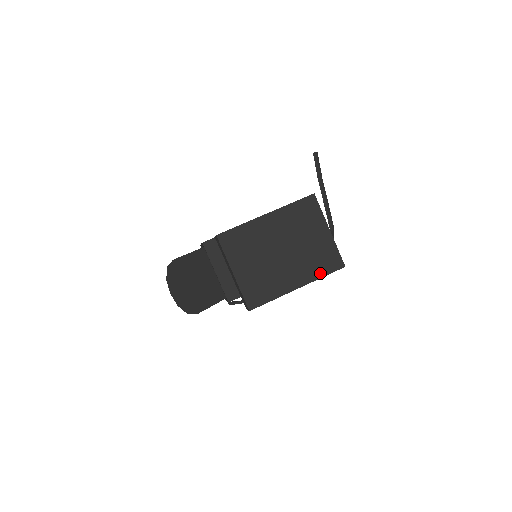
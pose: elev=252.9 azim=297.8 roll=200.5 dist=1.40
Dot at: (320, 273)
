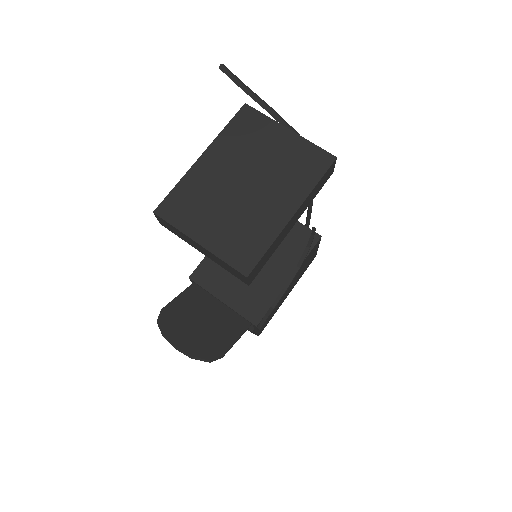
Dot at: (310, 182)
